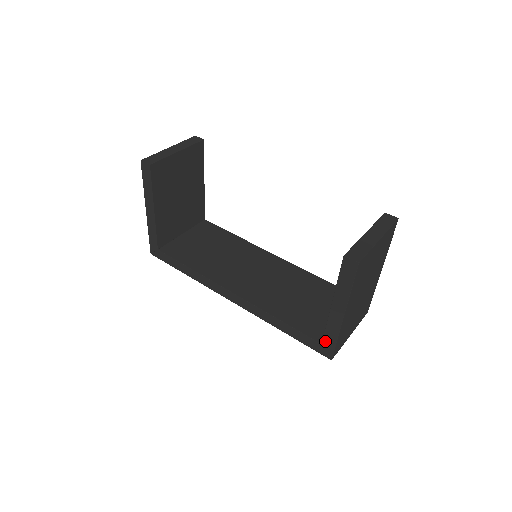
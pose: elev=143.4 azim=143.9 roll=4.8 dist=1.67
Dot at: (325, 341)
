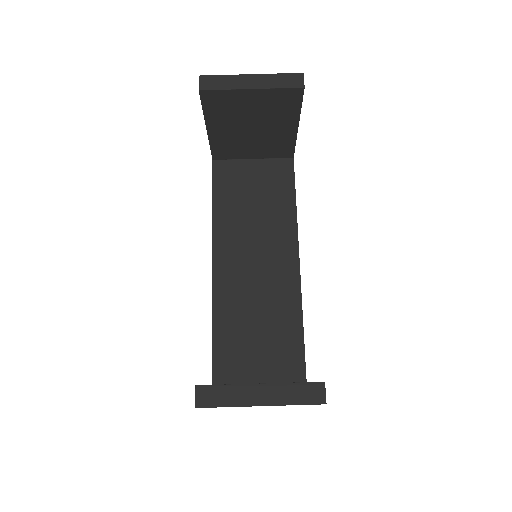
Dot at: occluded
